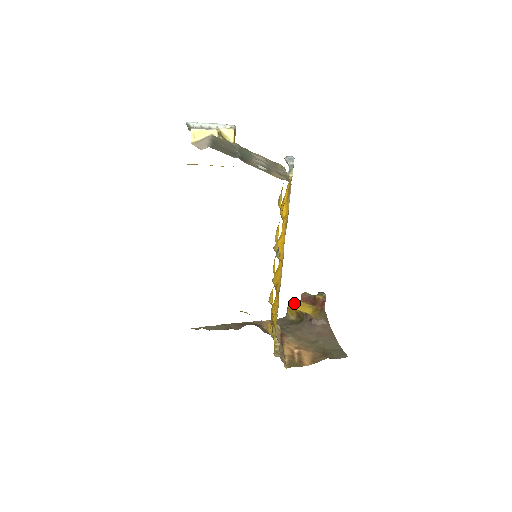
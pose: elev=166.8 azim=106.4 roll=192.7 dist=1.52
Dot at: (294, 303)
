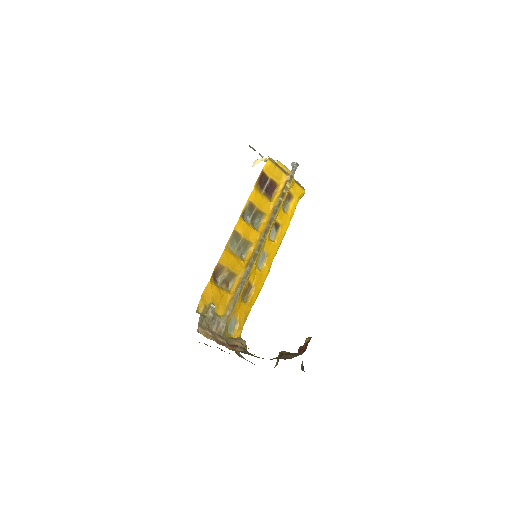
Dot at: occluded
